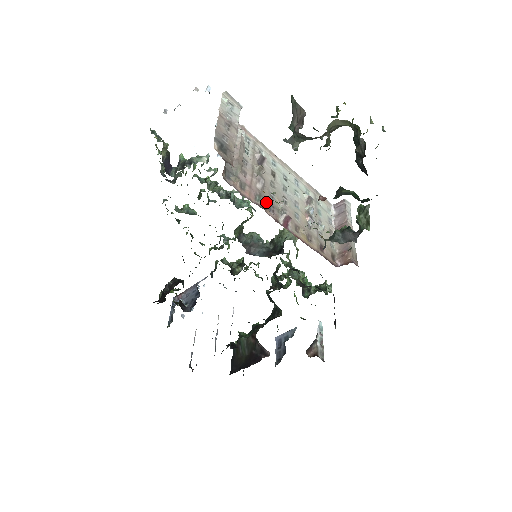
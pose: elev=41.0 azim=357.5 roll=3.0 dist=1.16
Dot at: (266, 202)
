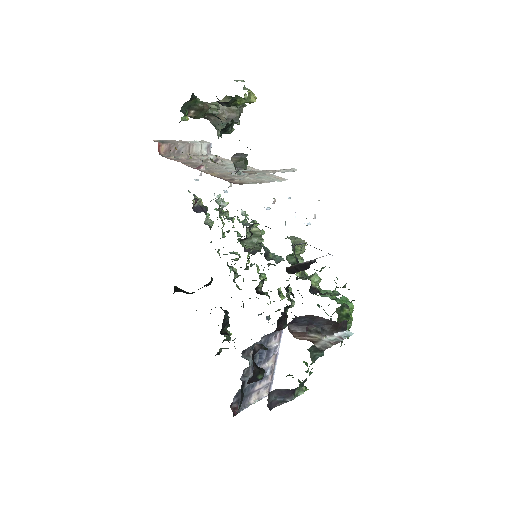
Dot at: (191, 164)
